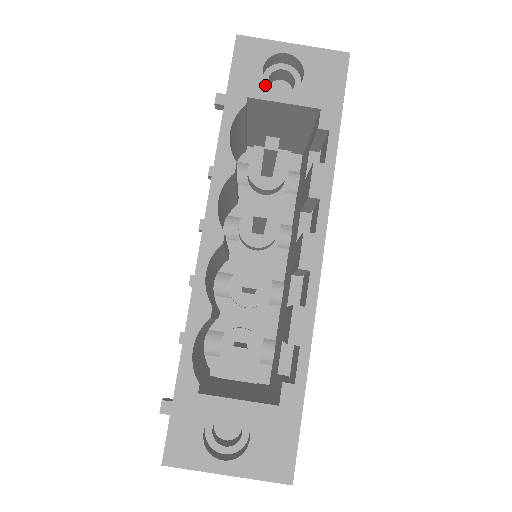
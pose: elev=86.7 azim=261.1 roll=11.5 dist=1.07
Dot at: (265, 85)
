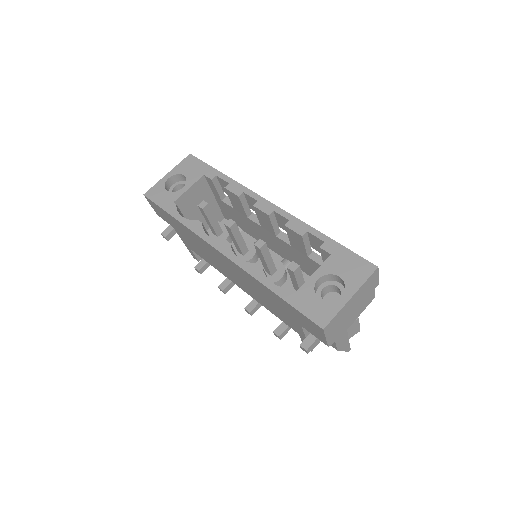
Dot at: (175, 193)
